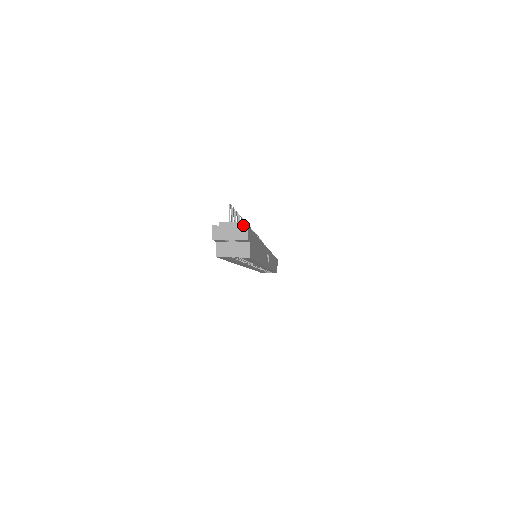
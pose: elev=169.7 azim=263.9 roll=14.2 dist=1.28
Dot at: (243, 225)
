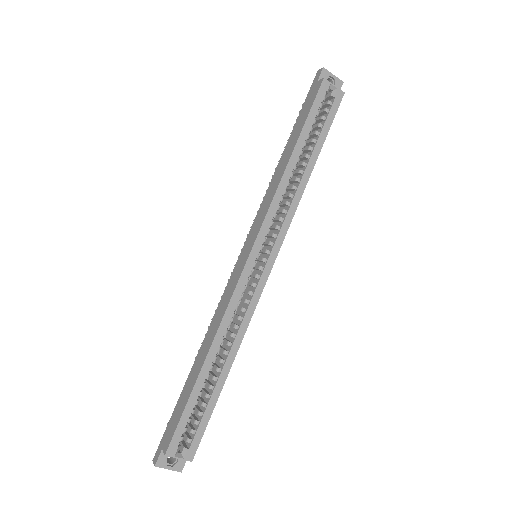
Dot at: occluded
